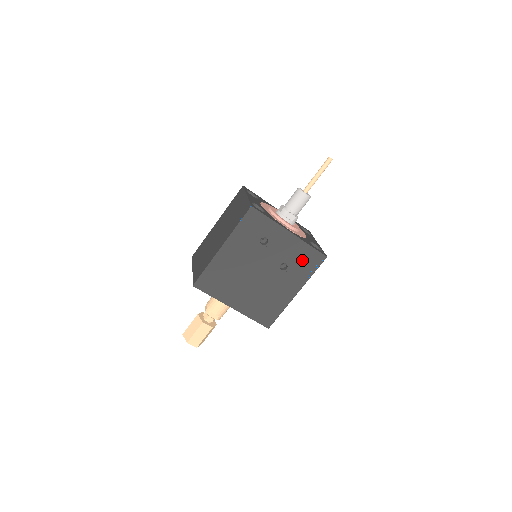
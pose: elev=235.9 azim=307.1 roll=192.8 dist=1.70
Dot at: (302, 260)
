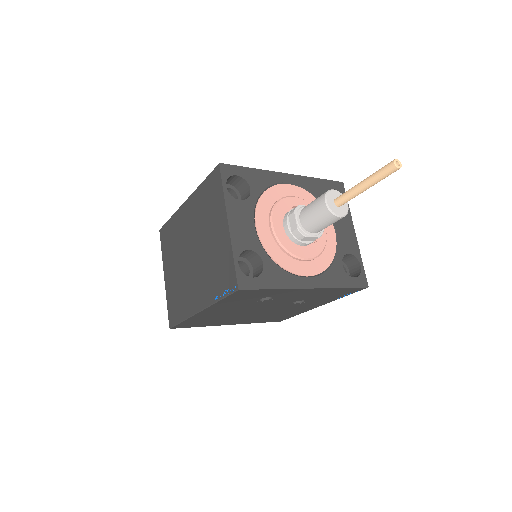
Dot at: (328, 295)
